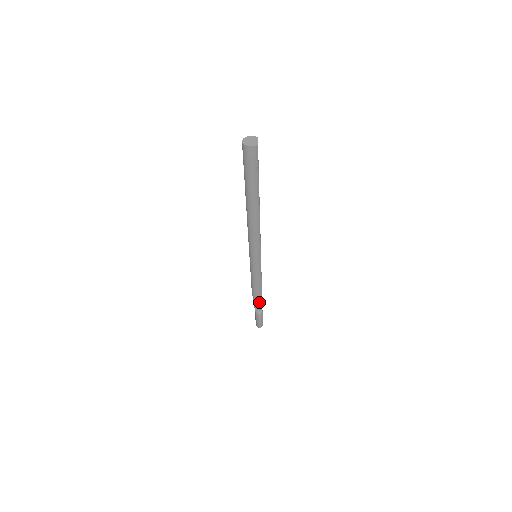
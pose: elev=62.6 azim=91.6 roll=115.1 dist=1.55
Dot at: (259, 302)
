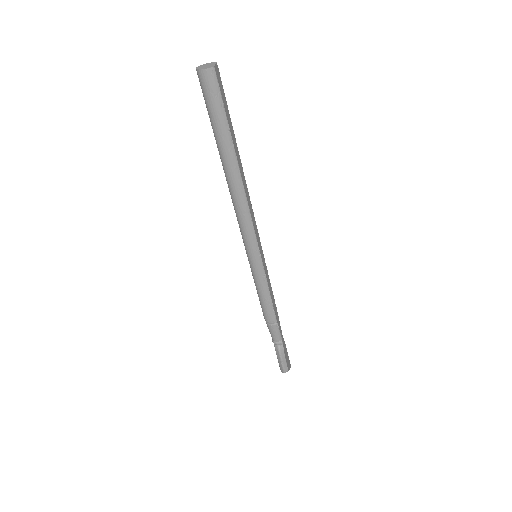
Dot at: (275, 331)
